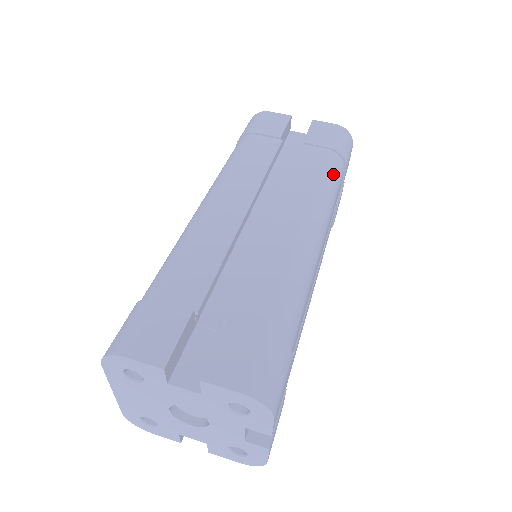
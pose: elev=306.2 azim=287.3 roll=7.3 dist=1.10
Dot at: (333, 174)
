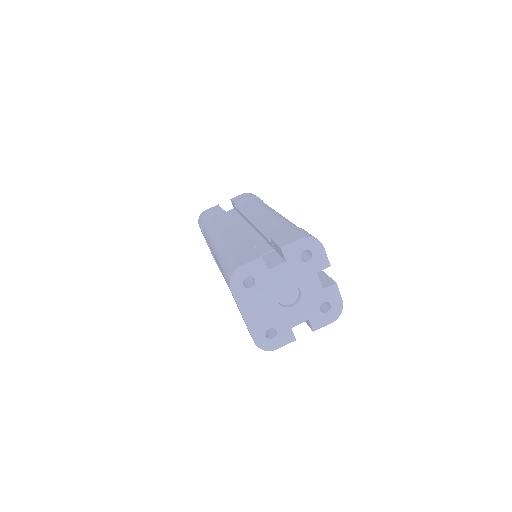
Dot at: occluded
